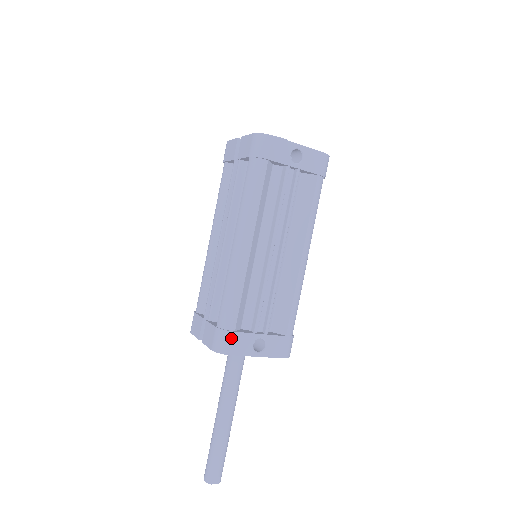
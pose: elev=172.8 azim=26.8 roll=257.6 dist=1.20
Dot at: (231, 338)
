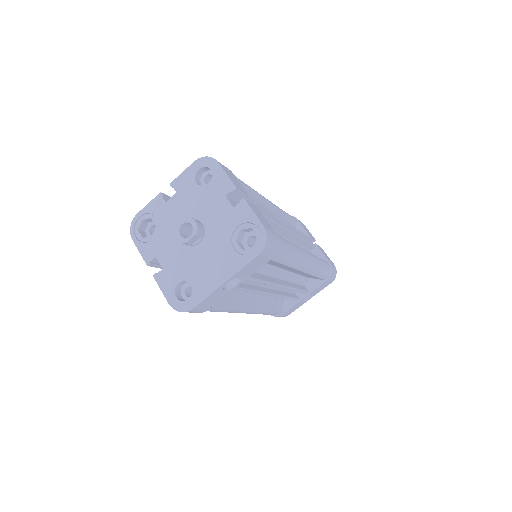
Dot at: (283, 315)
